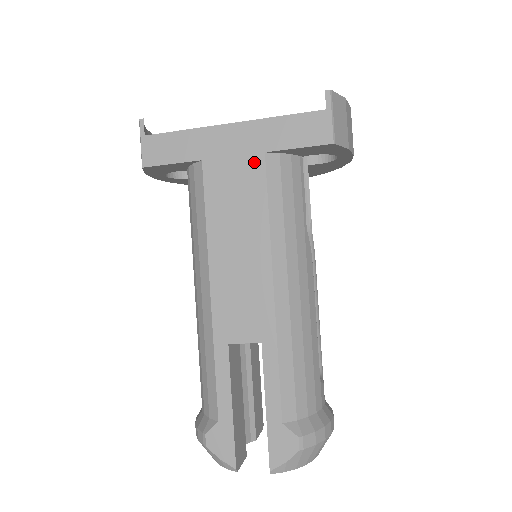
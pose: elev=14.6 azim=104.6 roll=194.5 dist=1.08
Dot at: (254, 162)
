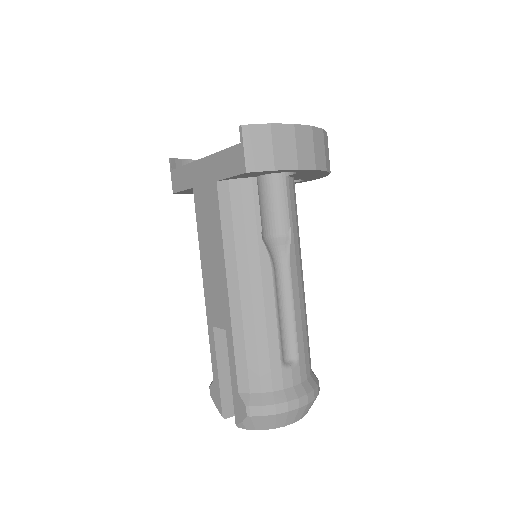
Dot at: (213, 189)
